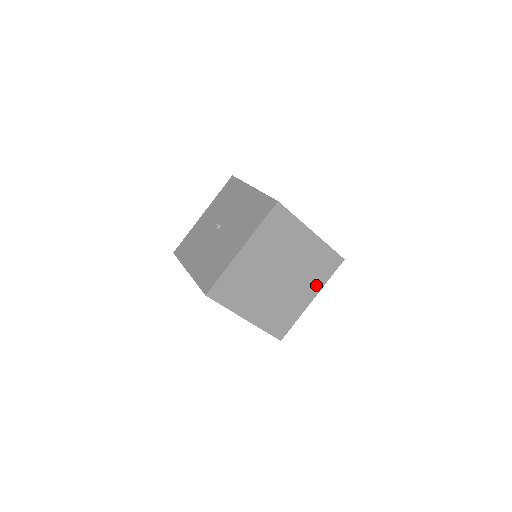
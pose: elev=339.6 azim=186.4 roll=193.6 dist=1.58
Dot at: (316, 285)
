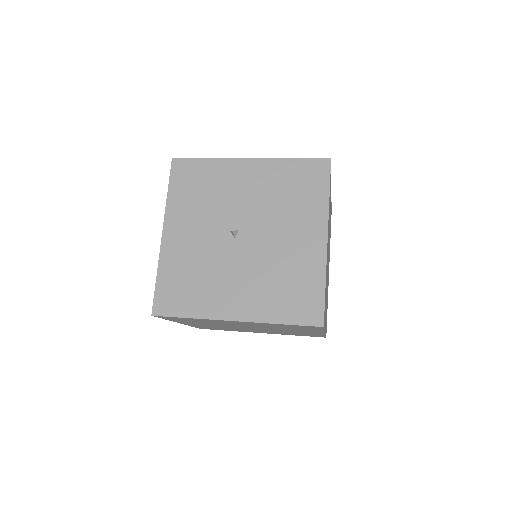
Dot at: occluded
